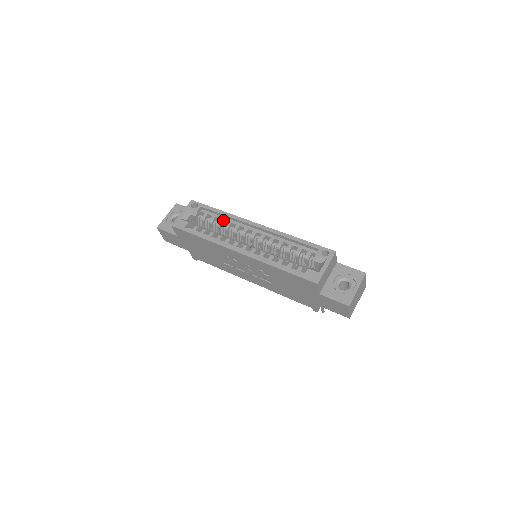
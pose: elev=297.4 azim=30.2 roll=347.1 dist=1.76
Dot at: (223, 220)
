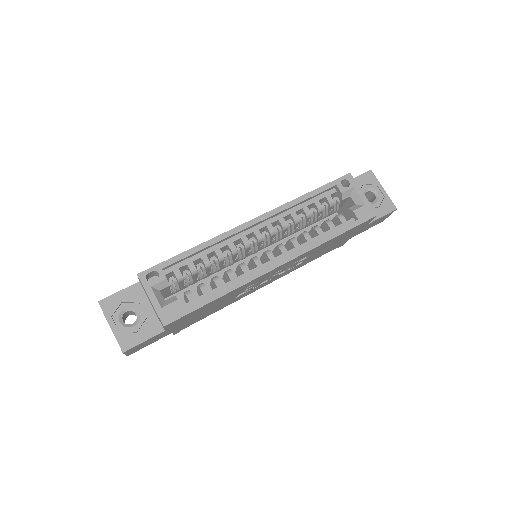
Dot at: (206, 255)
